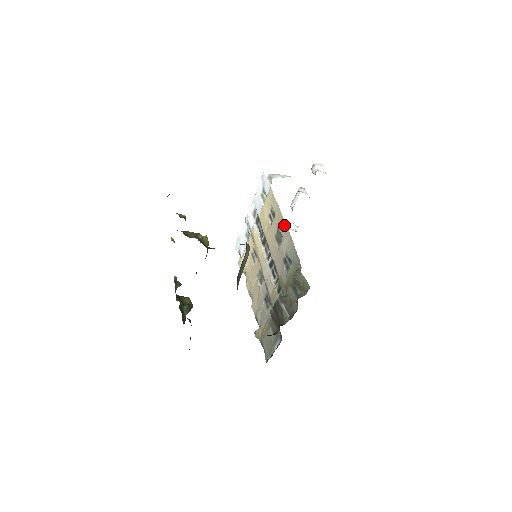
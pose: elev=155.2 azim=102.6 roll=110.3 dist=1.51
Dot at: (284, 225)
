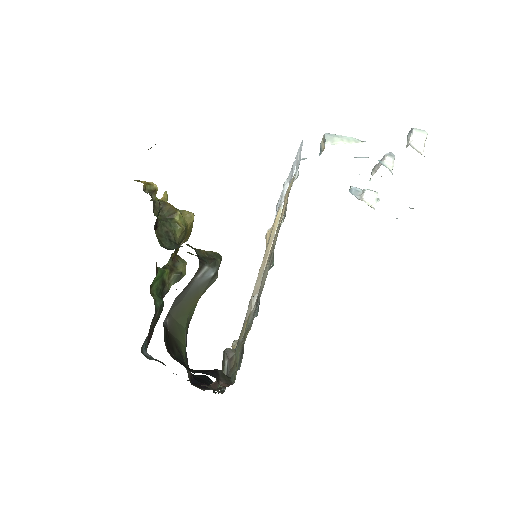
Dot at: (273, 250)
